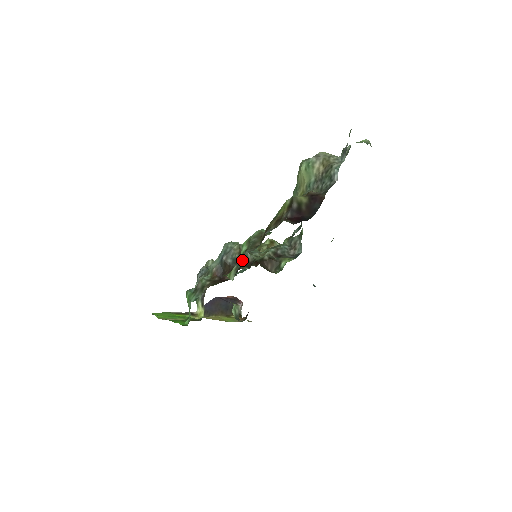
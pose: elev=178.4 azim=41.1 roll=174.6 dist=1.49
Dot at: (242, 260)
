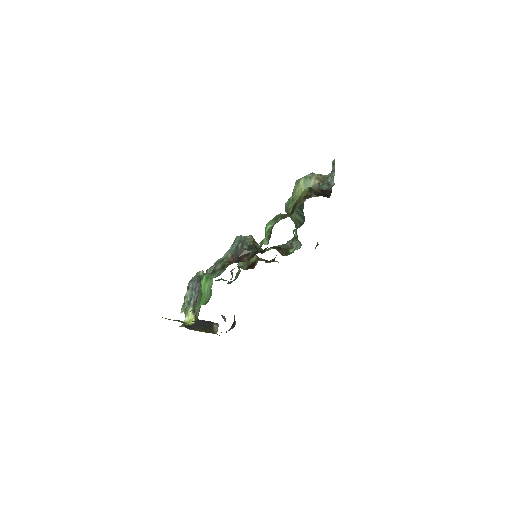
Dot at: (256, 247)
